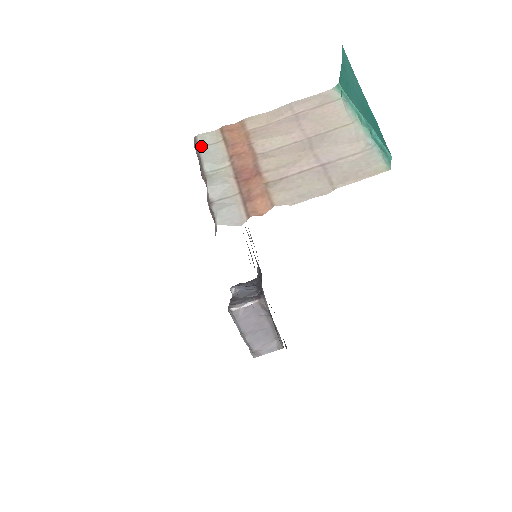
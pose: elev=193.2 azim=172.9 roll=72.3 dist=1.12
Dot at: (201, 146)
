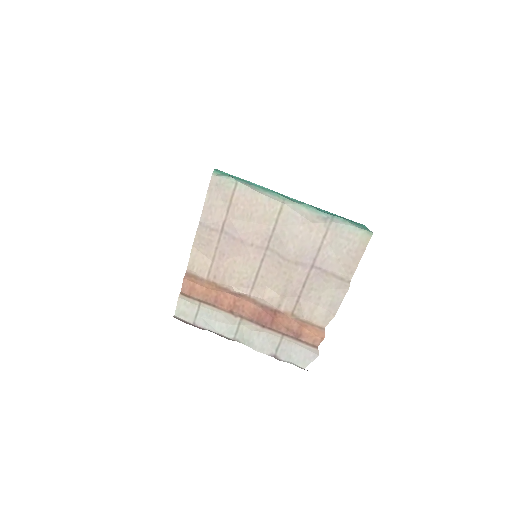
Dot at: (194, 322)
